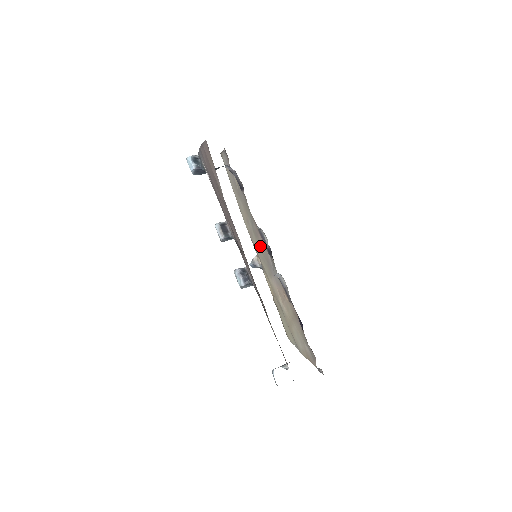
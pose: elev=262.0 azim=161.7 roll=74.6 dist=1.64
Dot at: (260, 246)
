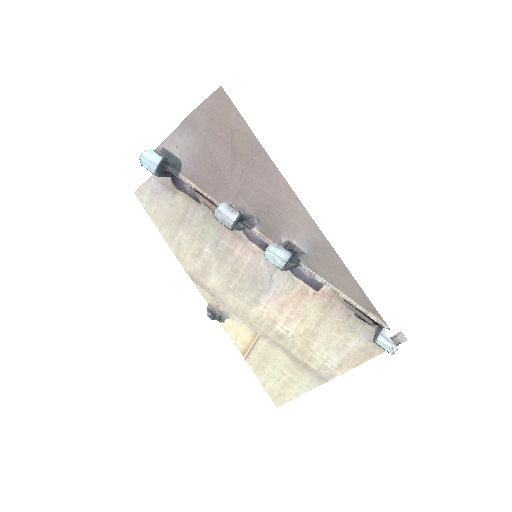
Dot at: (234, 267)
